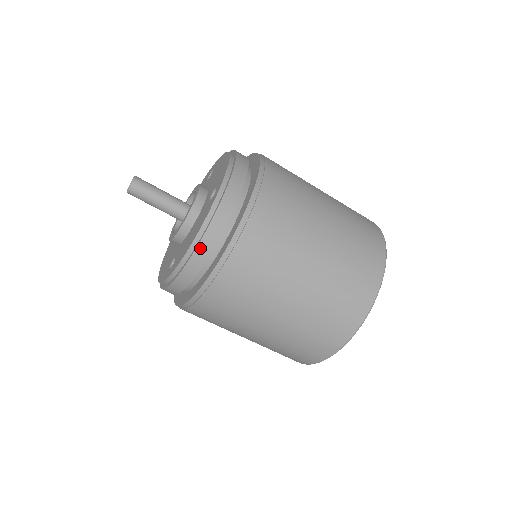
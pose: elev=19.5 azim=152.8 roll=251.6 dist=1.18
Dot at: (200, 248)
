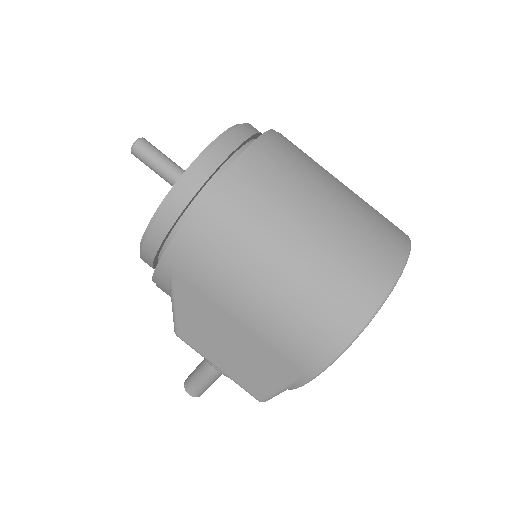
Dot at: (217, 148)
